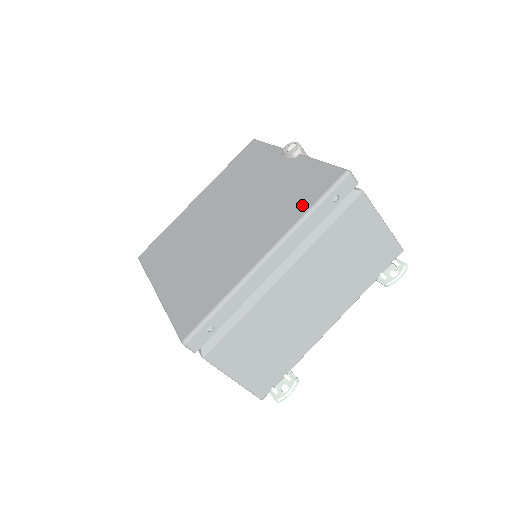
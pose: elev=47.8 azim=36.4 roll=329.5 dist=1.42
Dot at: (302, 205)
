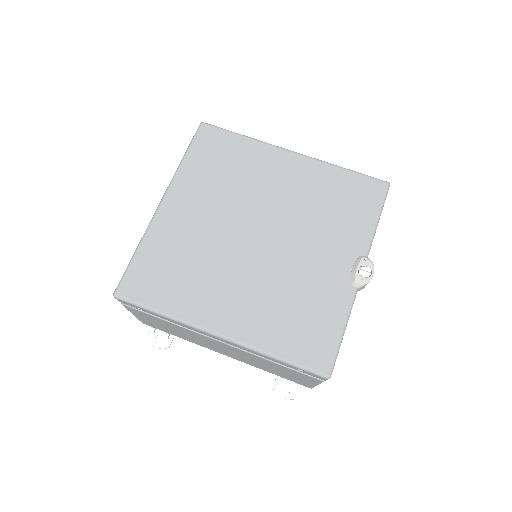
Dot at: (282, 343)
